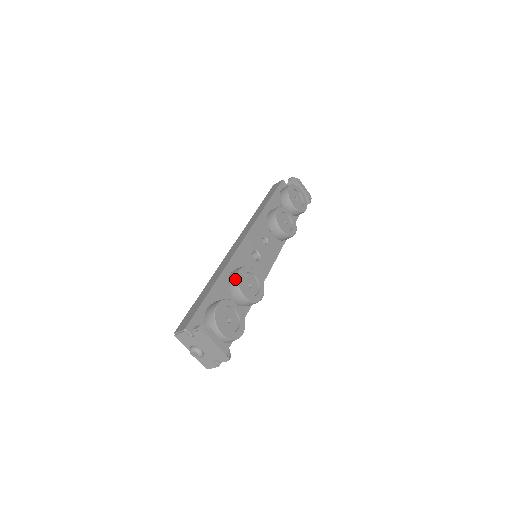
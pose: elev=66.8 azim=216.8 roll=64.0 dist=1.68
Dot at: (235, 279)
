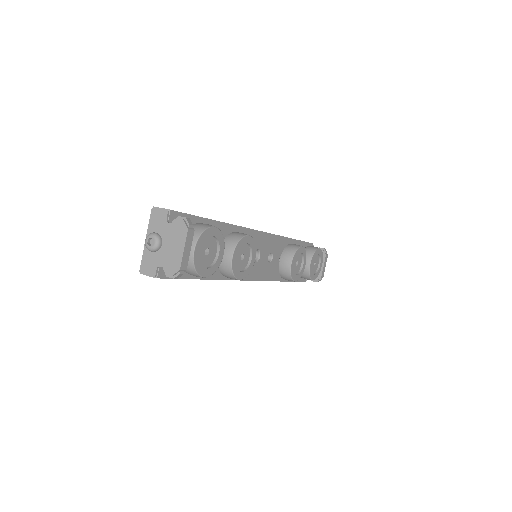
Dot at: (240, 236)
